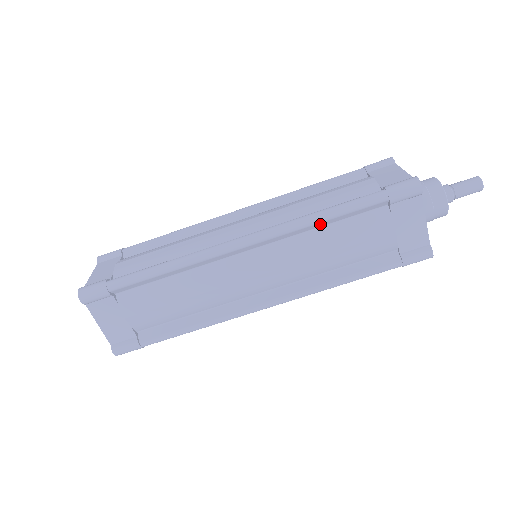
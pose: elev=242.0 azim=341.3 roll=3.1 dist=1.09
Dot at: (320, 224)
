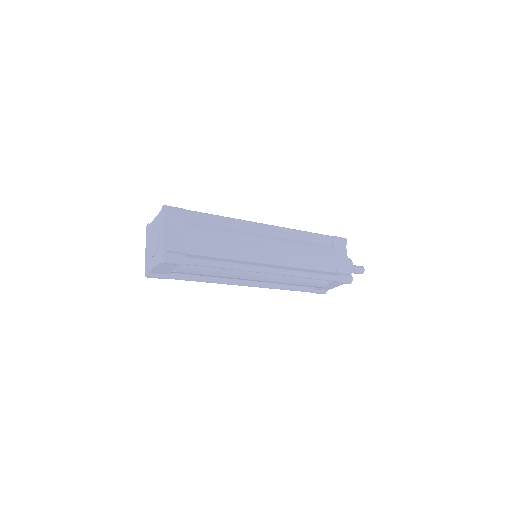
Dot at: (303, 237)
